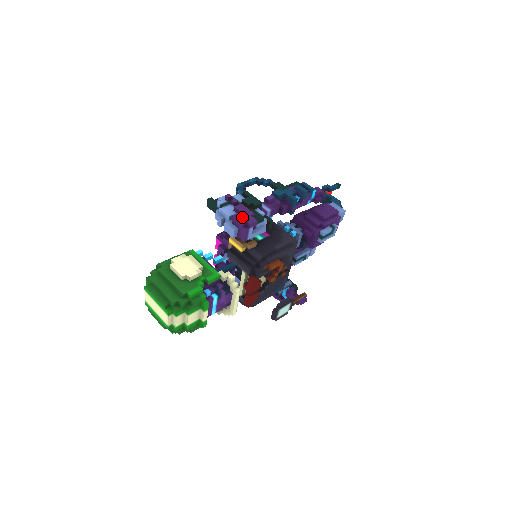
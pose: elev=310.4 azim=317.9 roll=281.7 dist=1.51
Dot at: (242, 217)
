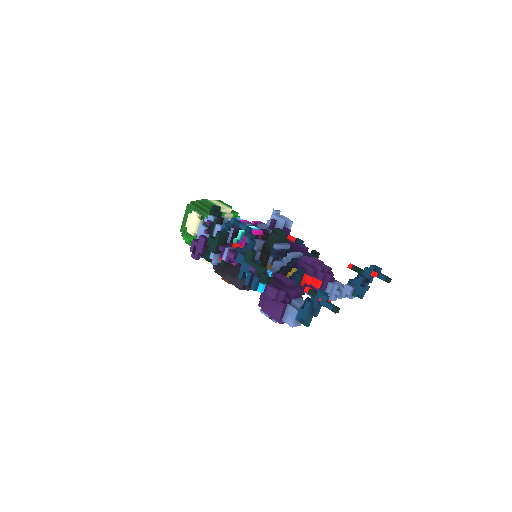
Dot at: (198, 246)
